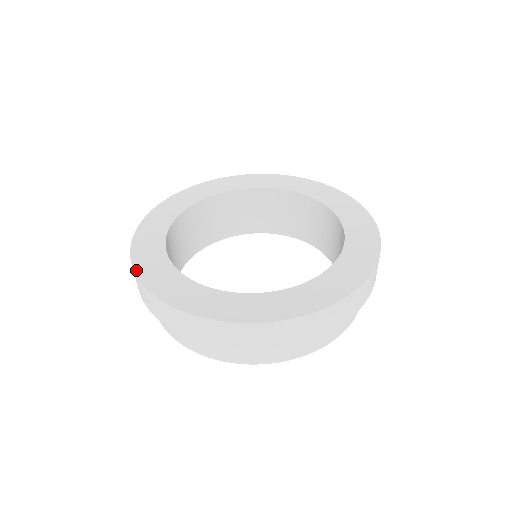
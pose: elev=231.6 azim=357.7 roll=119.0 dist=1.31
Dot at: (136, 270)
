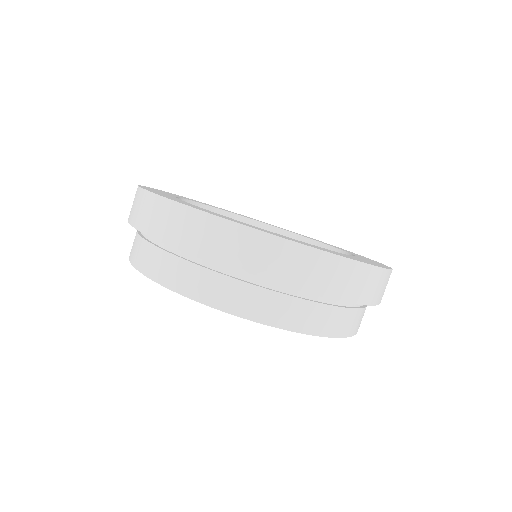
Dot at: (202, 210)
